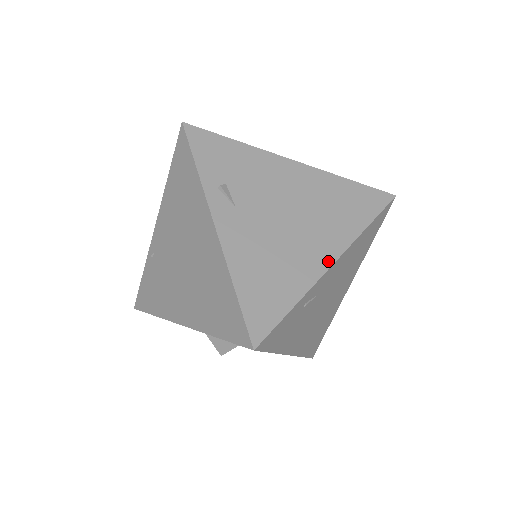
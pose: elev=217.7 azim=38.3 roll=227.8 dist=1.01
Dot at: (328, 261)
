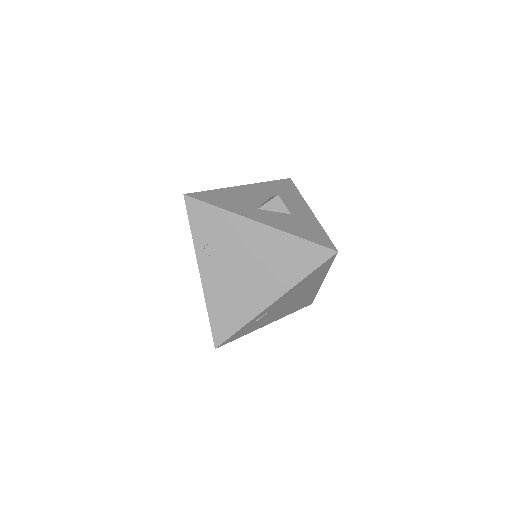
Dot at: (269, 301)
